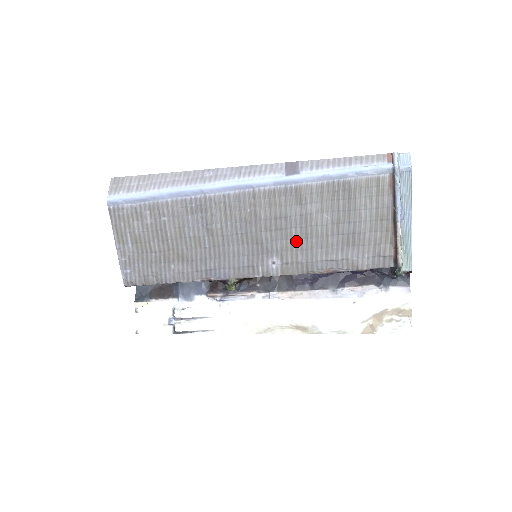
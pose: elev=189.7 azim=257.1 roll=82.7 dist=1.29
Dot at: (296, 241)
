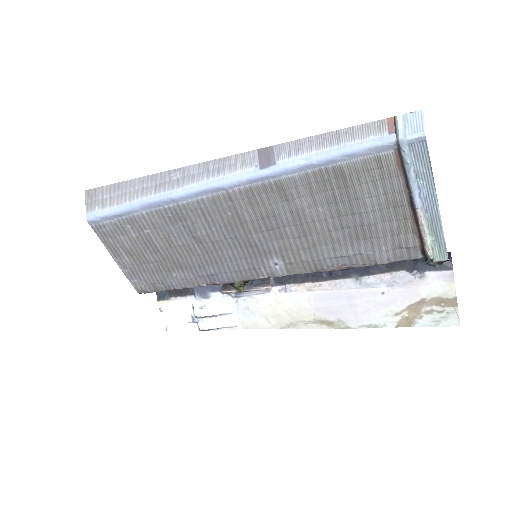
Dot at: (294, 240)
